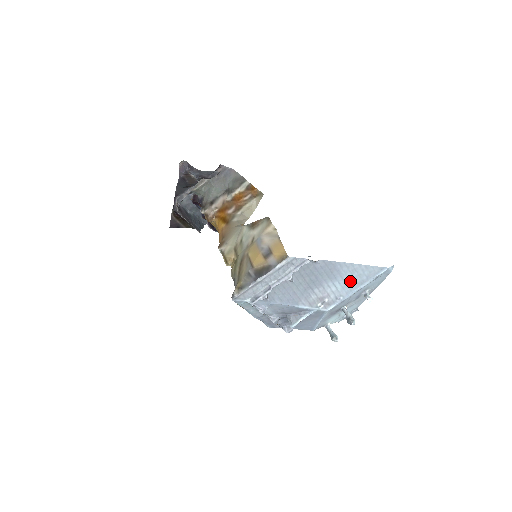
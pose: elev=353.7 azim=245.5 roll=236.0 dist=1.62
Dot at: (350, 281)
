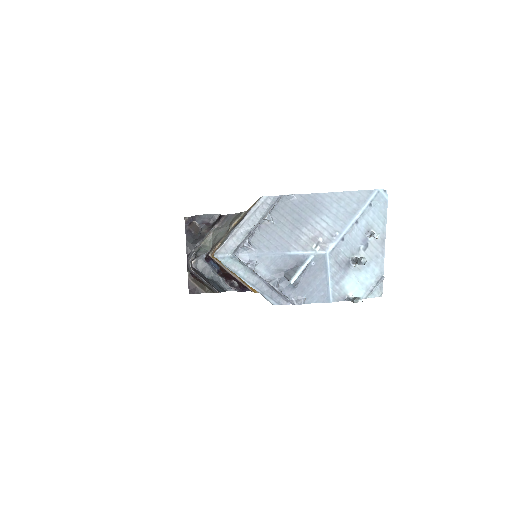
Dot at: (340, 213)
